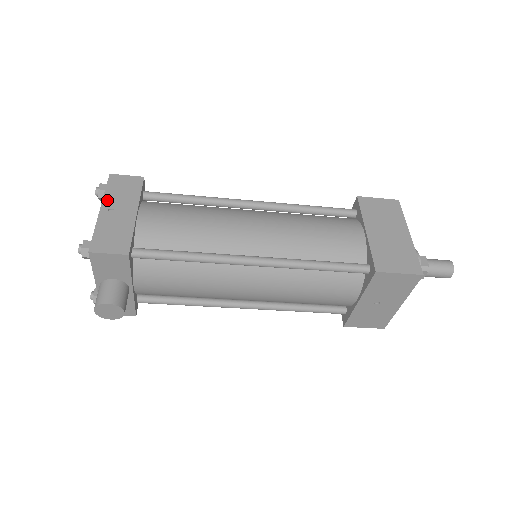
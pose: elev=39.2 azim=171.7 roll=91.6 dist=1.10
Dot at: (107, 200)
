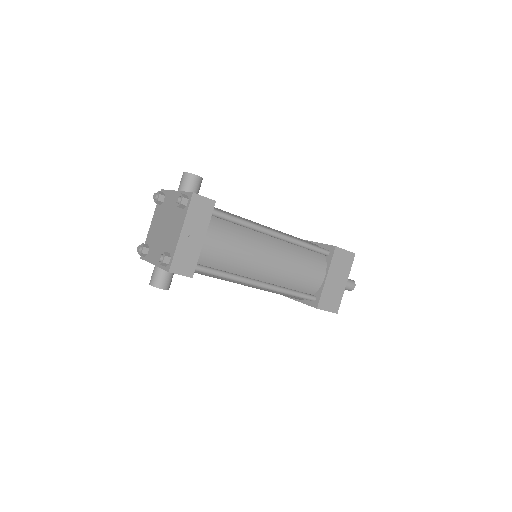
Dot at: (187, 223)
